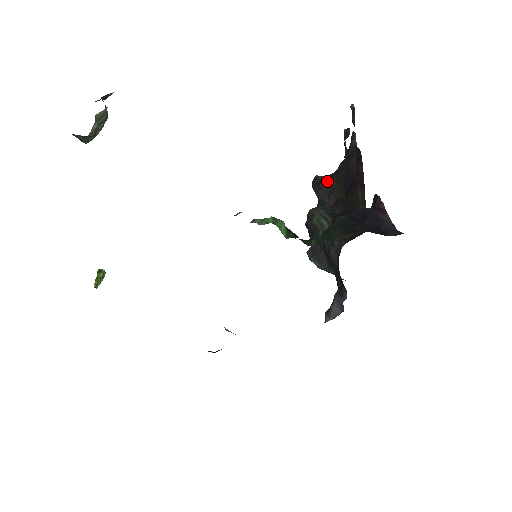
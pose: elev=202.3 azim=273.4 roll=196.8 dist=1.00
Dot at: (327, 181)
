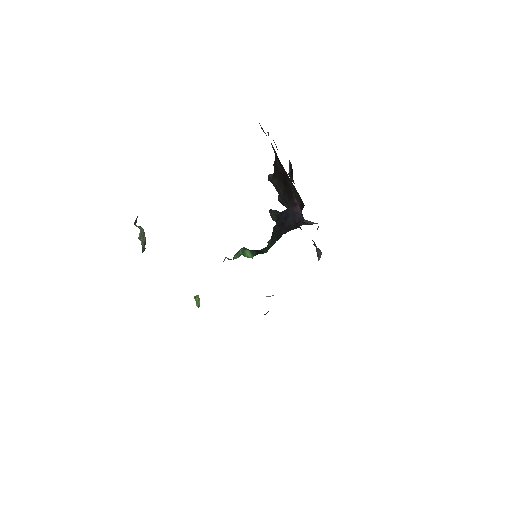
Dot at: (273, 180)
